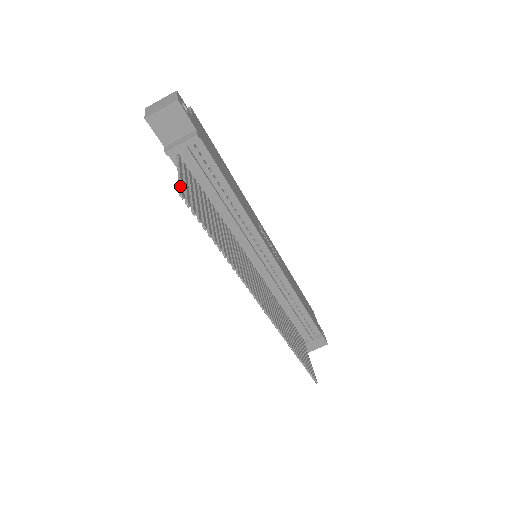
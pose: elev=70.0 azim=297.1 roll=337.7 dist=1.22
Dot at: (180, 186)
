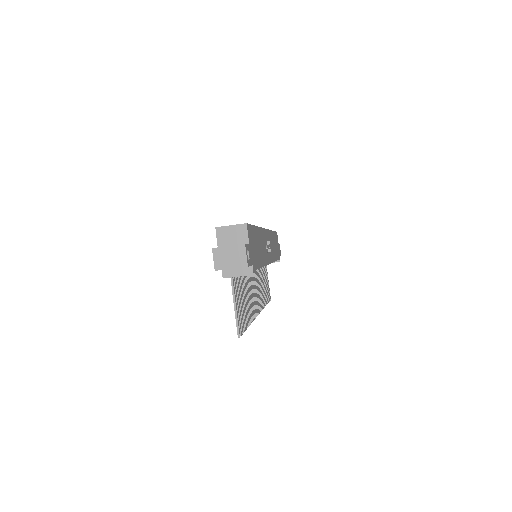
Dot at: (238, 325)
